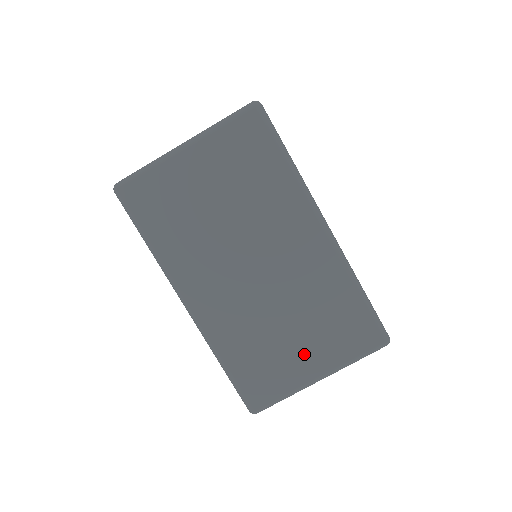
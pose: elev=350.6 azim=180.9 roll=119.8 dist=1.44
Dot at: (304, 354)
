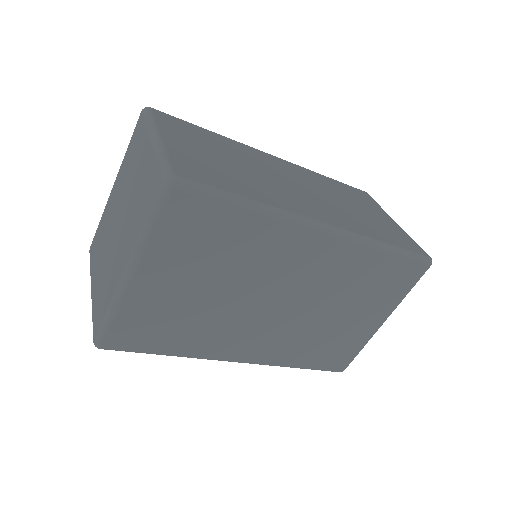
Dot at: (362, 319)
